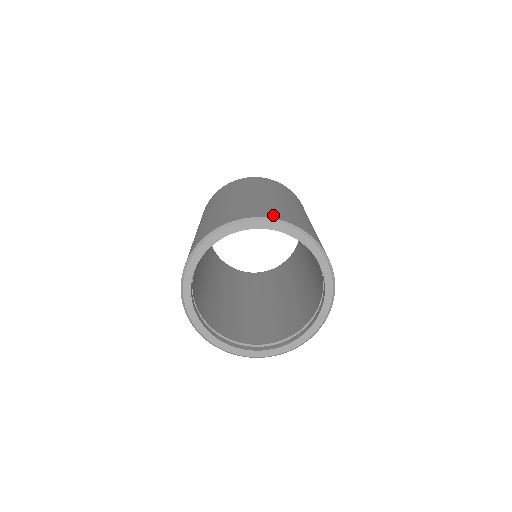
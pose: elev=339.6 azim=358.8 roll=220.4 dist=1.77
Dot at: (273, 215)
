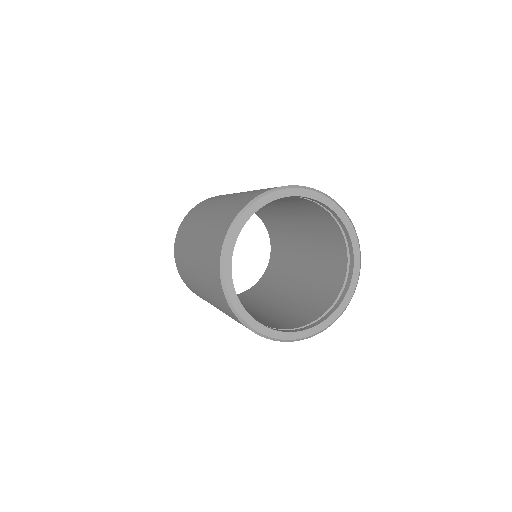
Dot at: occluded
